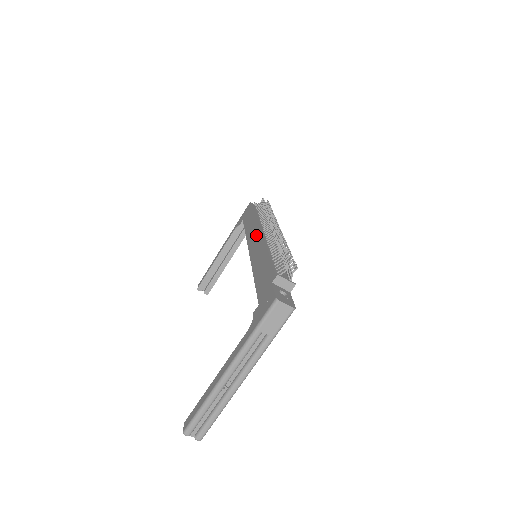
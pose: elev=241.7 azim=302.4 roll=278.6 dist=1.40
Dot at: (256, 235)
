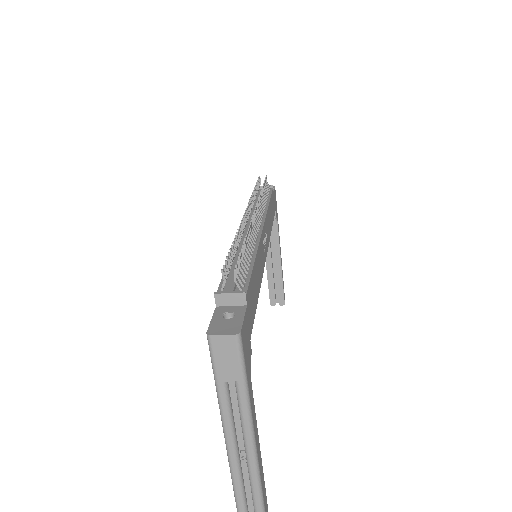
Dot at: occluded
